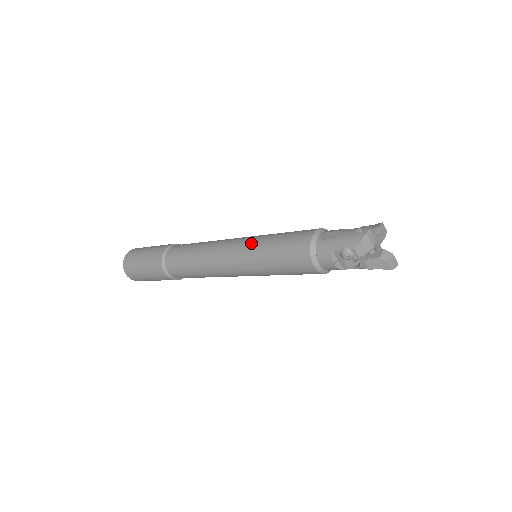
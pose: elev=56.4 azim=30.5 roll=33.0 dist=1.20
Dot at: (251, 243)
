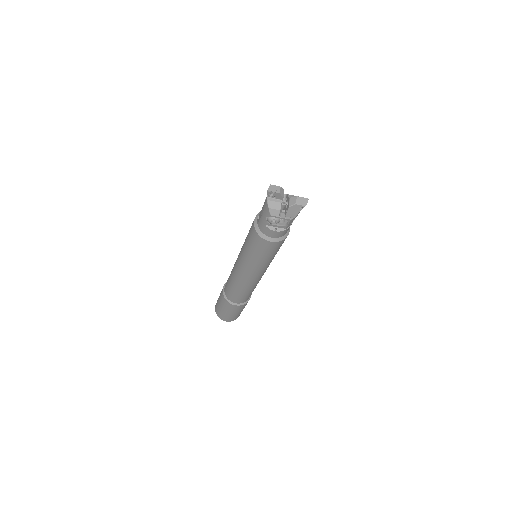
Dot at: (241, 253)
